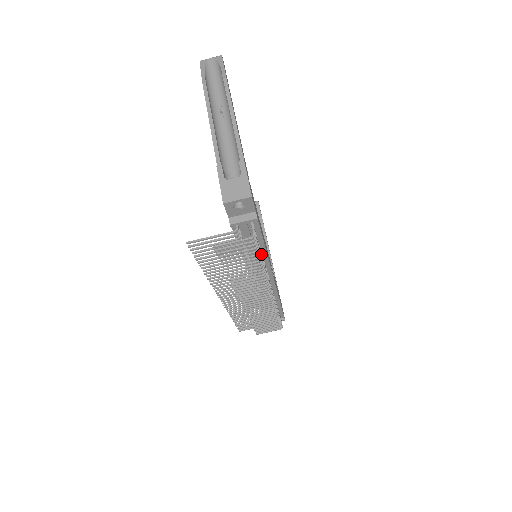
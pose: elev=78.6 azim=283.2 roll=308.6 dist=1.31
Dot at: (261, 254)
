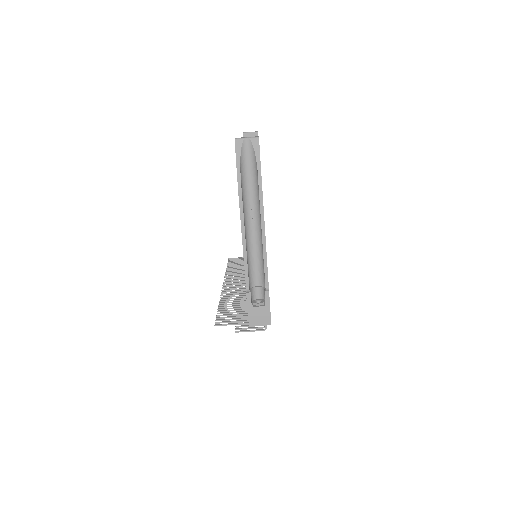
Dot at: occluded
